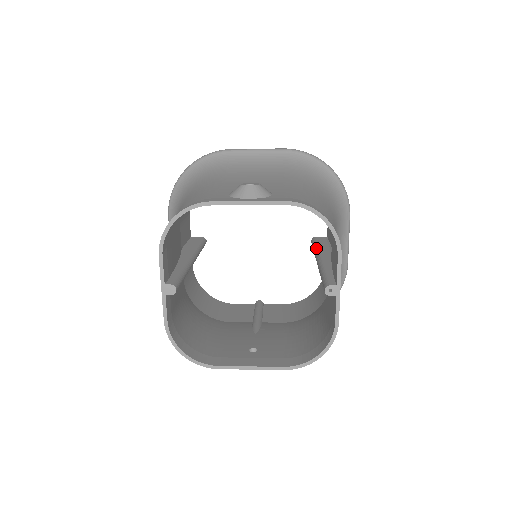
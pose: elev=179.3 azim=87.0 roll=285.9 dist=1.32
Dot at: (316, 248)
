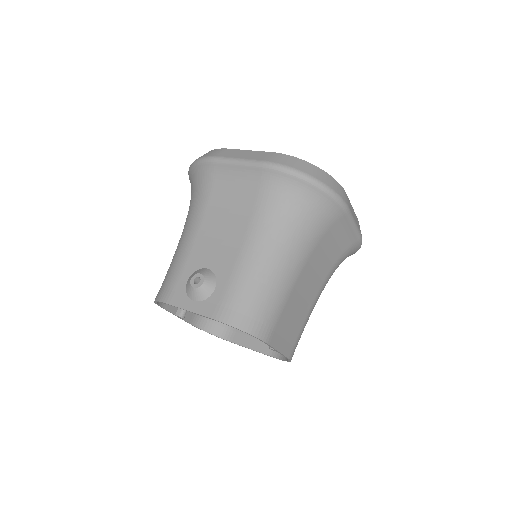
Dot at: occluded
